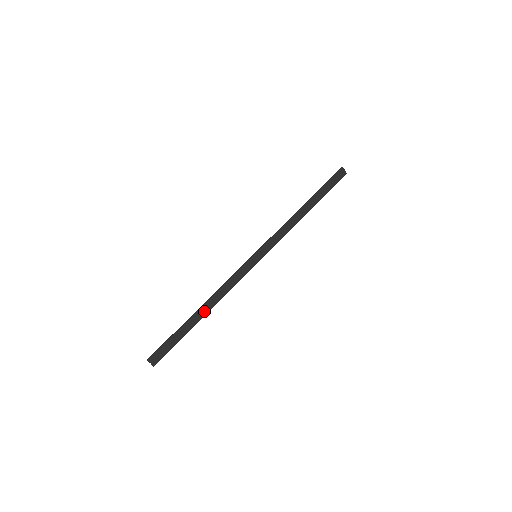
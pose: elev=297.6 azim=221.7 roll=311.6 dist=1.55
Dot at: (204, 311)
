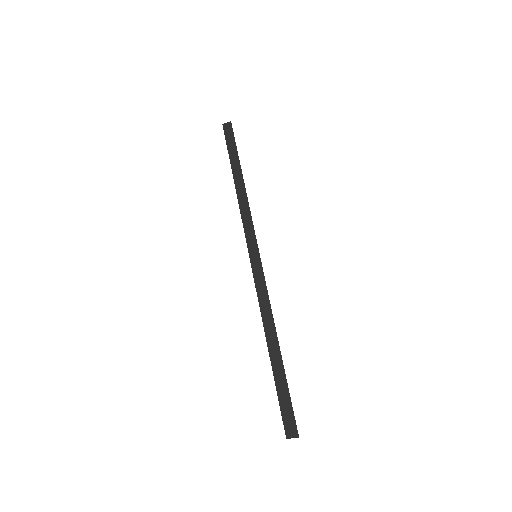
Dot at: (274, 344)
